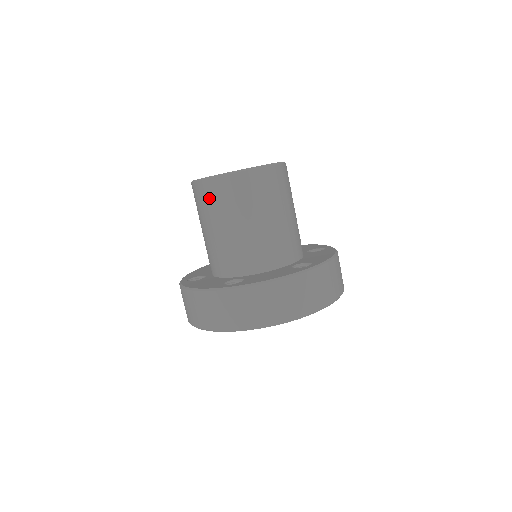
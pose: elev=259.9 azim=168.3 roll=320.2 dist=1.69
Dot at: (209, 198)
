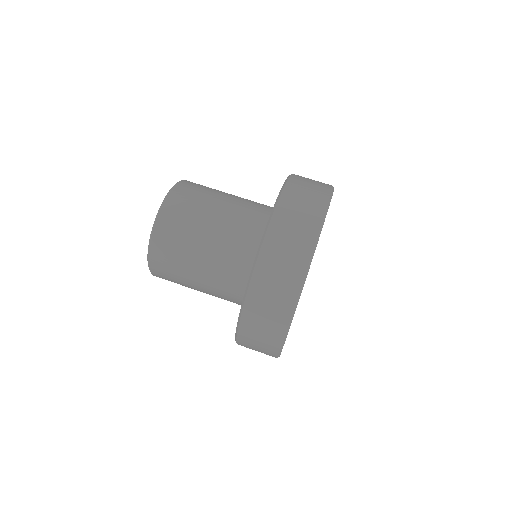
Dot at: (172, 233)
